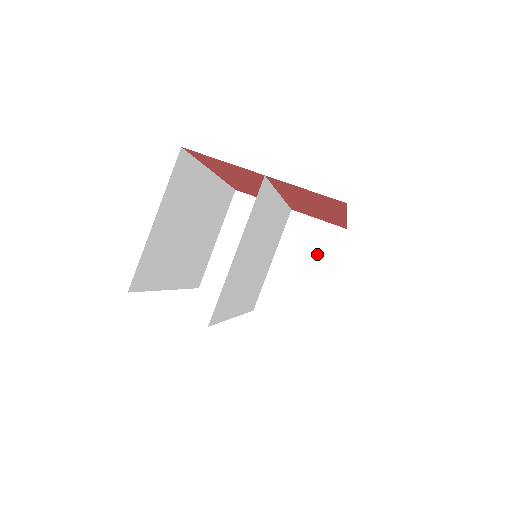
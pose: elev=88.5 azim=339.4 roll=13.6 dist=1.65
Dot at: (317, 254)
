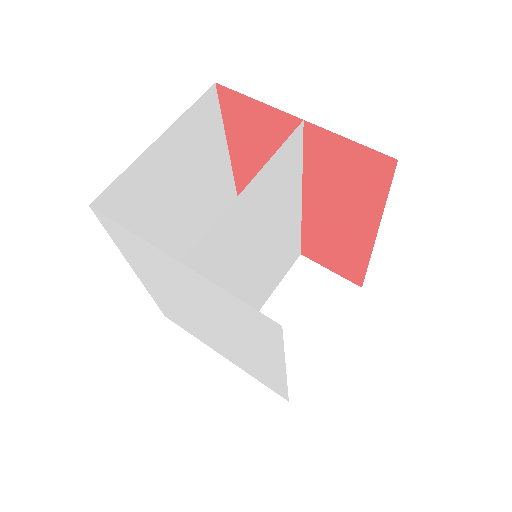
Dot at: (321, 307)
